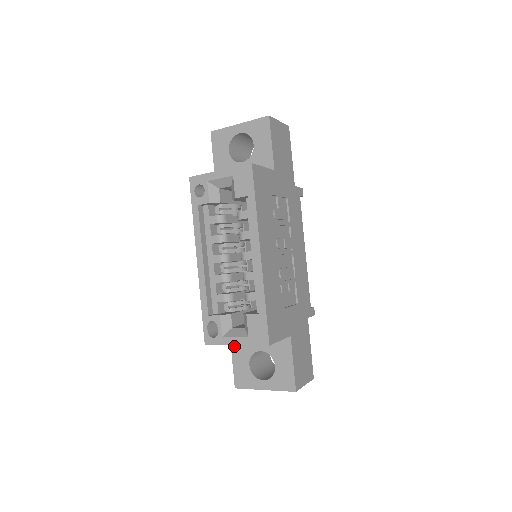
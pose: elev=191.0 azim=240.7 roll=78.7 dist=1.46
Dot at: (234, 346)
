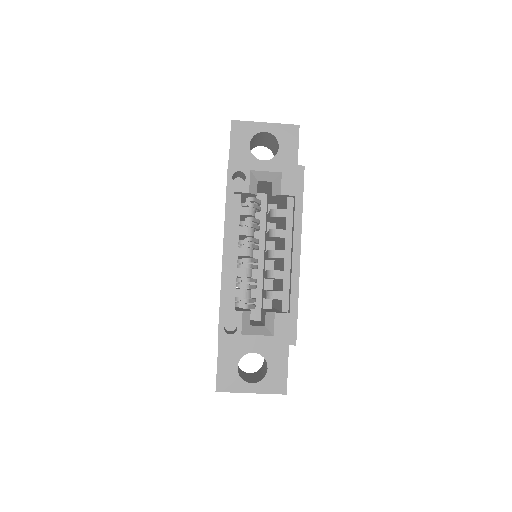
Dot at: (222, 346)
